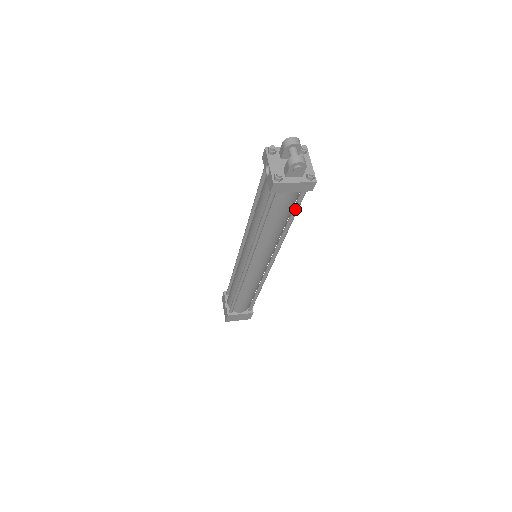
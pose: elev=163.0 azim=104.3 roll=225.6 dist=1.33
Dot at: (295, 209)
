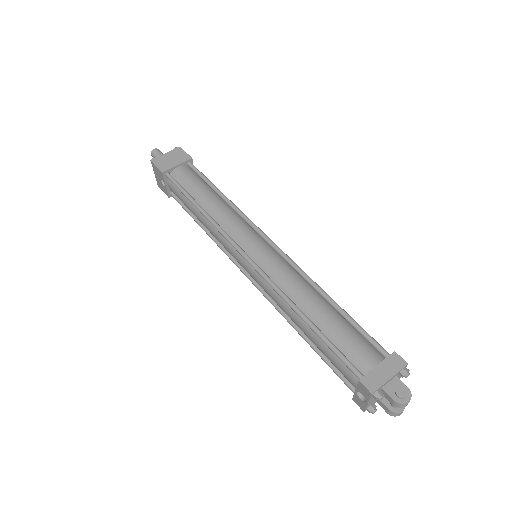
Dot at: occluded
